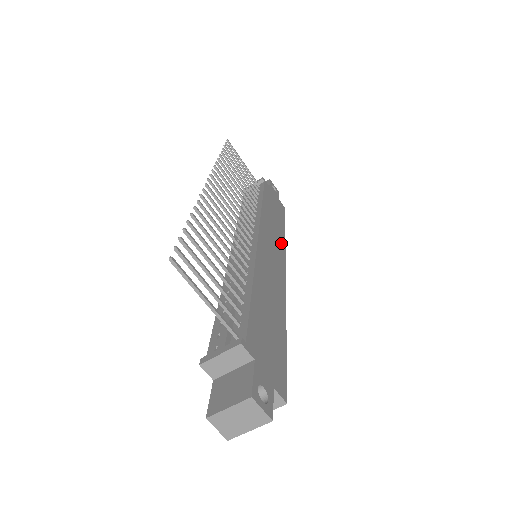
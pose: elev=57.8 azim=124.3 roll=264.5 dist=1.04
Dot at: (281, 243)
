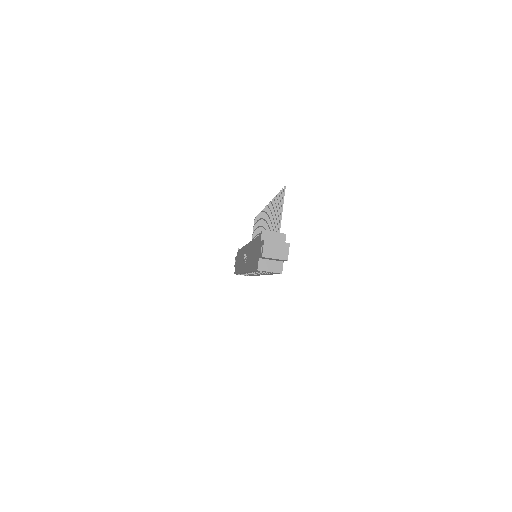
Dot at: occluded
